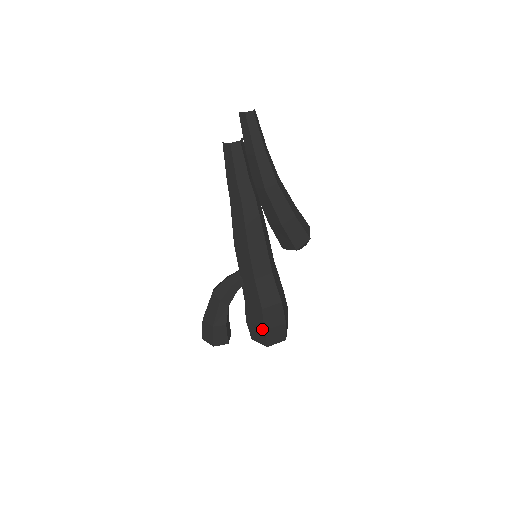
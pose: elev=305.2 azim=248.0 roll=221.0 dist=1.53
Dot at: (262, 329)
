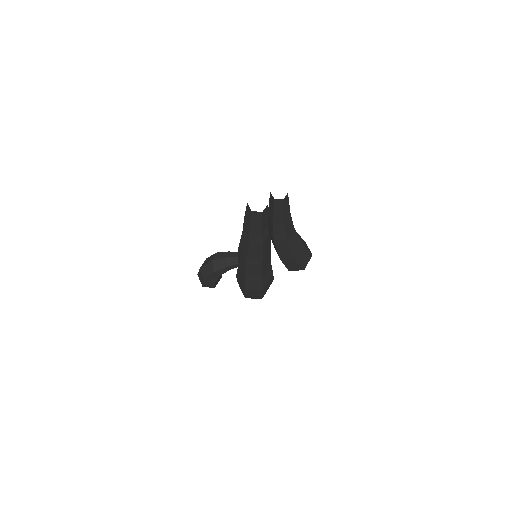
Dot at: (243, 293)
